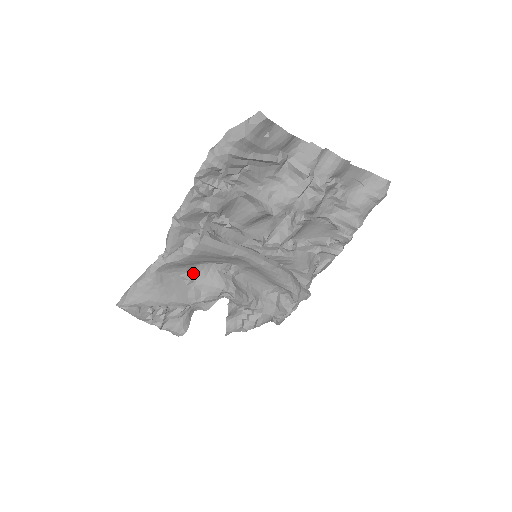
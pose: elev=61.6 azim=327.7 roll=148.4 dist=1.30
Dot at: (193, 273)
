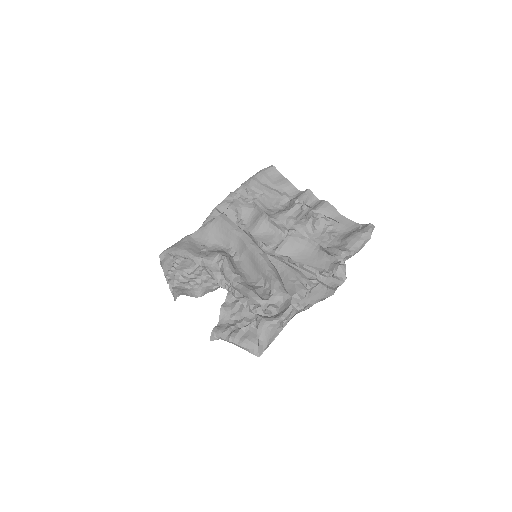
Dot at: (210, 248)
